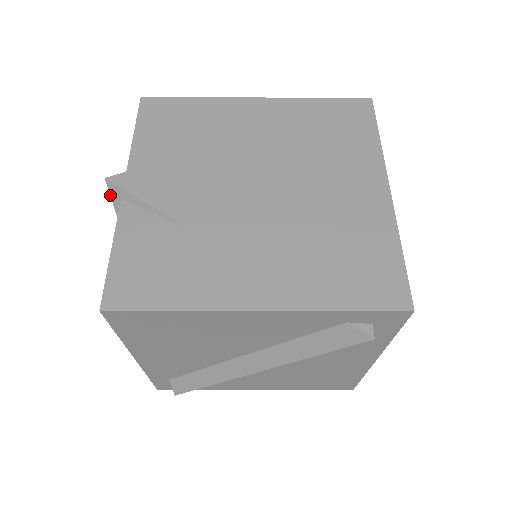
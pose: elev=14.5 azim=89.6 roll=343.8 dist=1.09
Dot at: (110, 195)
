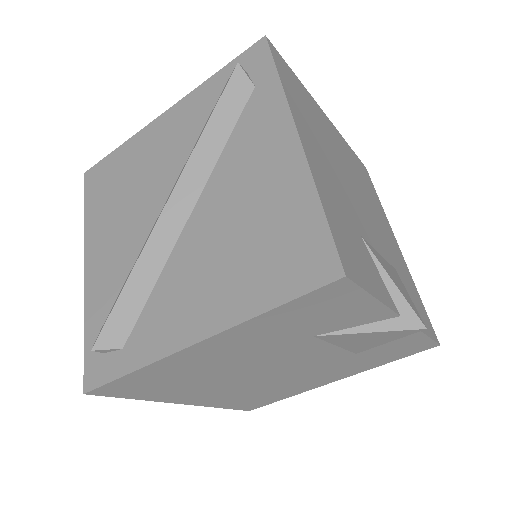
Dot at: occluded
